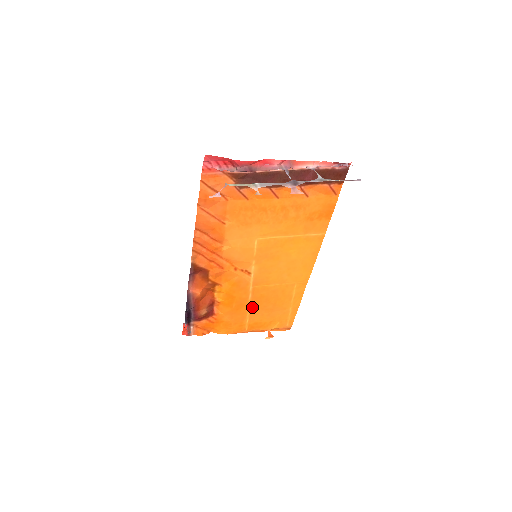
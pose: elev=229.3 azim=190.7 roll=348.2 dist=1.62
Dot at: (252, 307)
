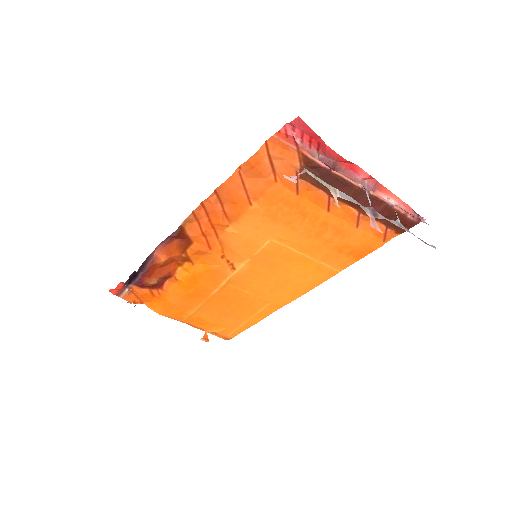
Dot at: (208, 302)
